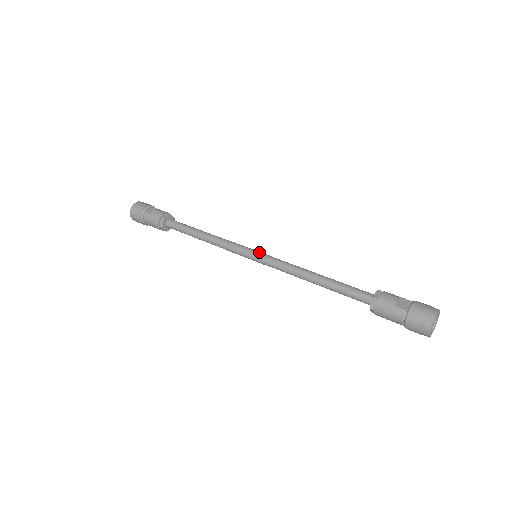
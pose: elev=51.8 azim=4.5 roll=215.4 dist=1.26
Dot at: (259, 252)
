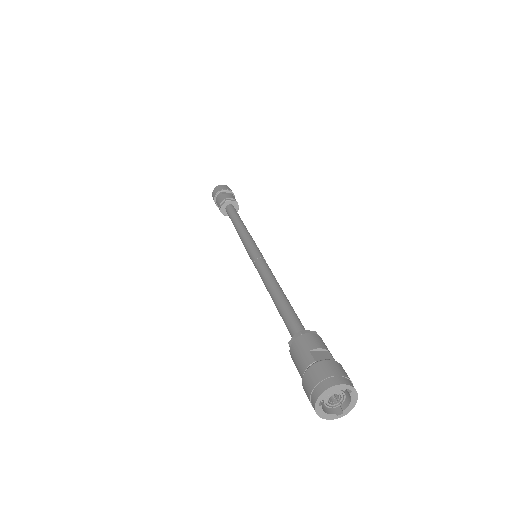
Dot at: (260, 252)
